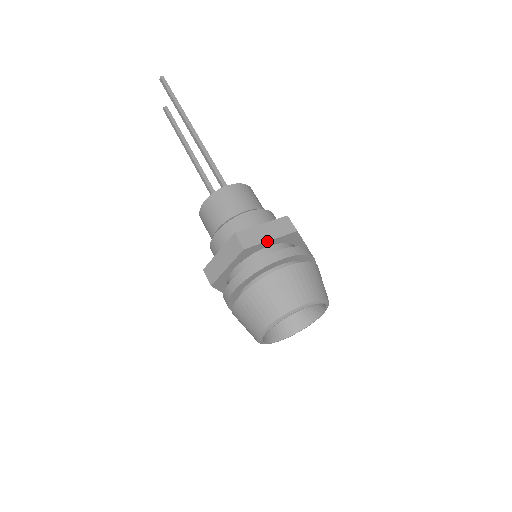
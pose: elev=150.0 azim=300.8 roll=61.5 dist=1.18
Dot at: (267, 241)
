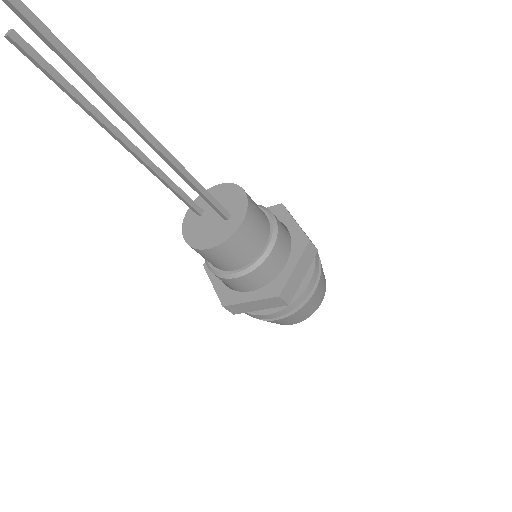
Dot at: (301, 281)
